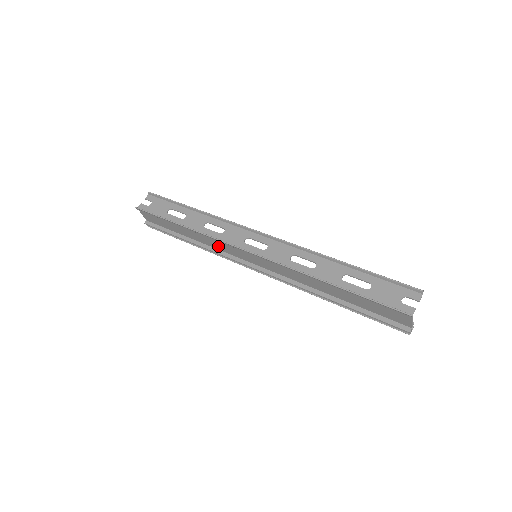
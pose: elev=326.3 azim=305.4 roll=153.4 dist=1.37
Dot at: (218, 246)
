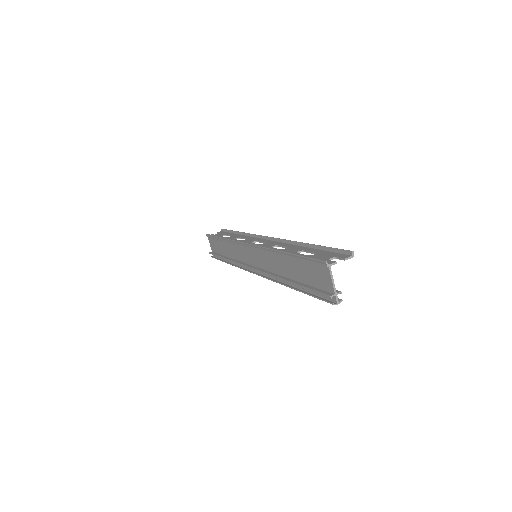
Dot at: (238, 254)
